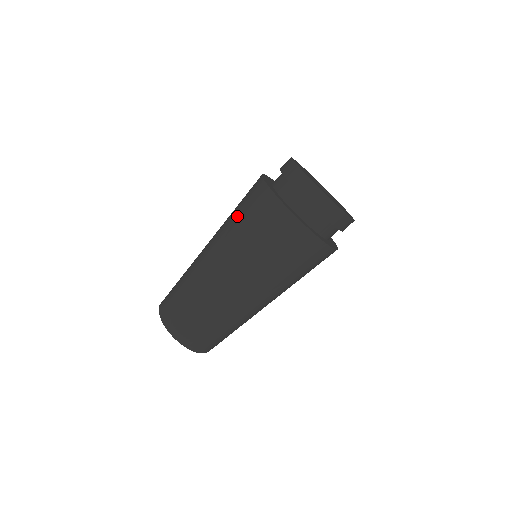
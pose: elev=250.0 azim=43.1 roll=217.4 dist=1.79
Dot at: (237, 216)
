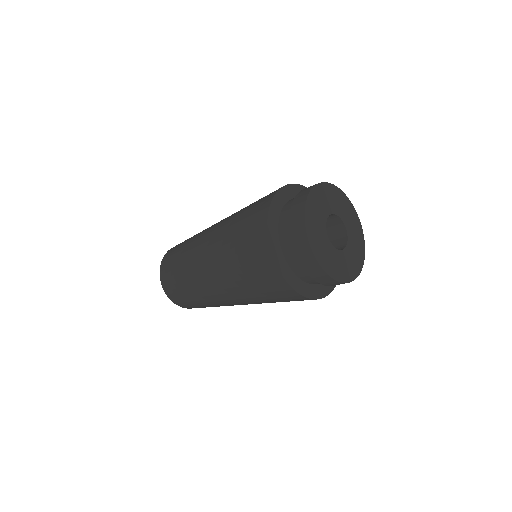
Dot at: (242, 273)
